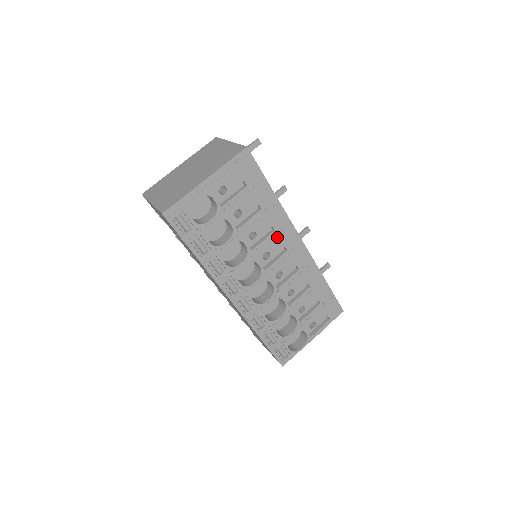
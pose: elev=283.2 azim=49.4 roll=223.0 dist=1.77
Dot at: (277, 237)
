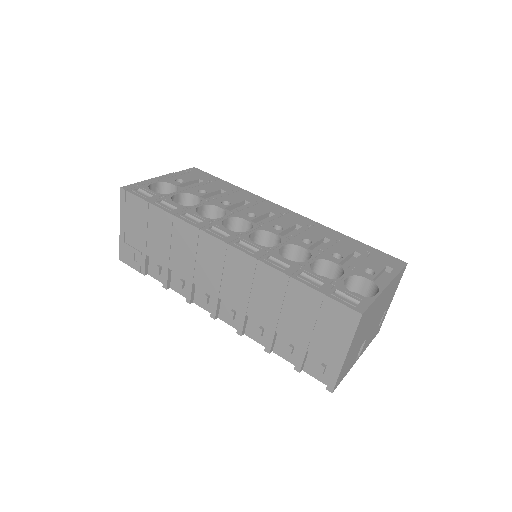
Dot at: (256, 206)
